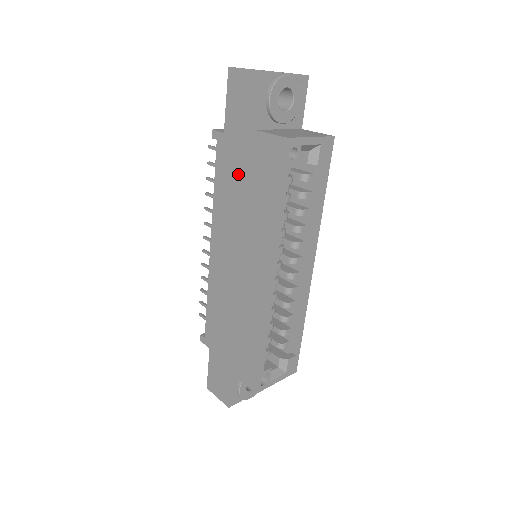
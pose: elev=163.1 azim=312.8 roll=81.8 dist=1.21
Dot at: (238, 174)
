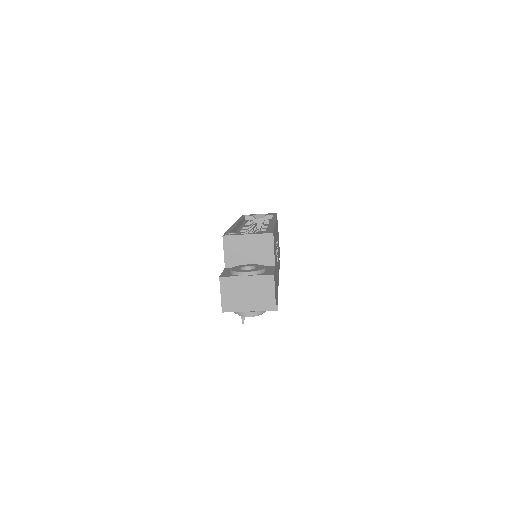
Dot at: occluded
